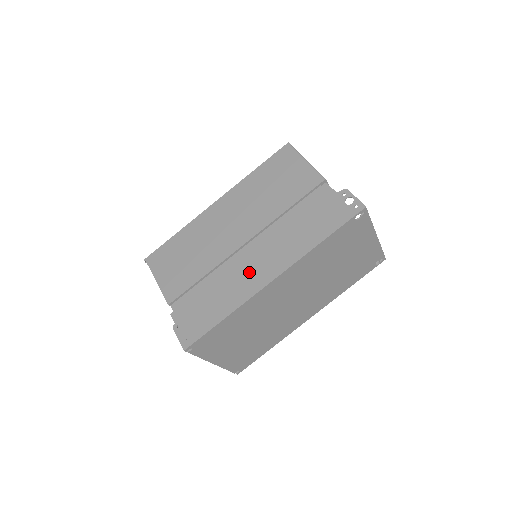
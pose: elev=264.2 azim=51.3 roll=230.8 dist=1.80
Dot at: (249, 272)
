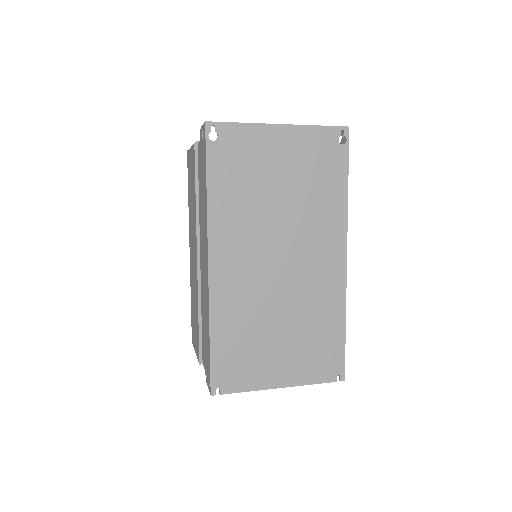
Dot at: (204, 277)
